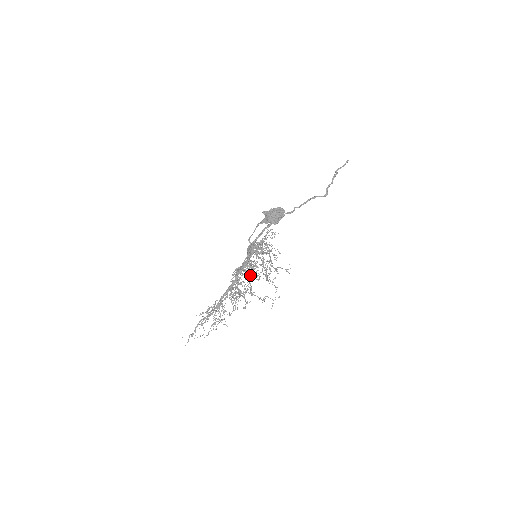
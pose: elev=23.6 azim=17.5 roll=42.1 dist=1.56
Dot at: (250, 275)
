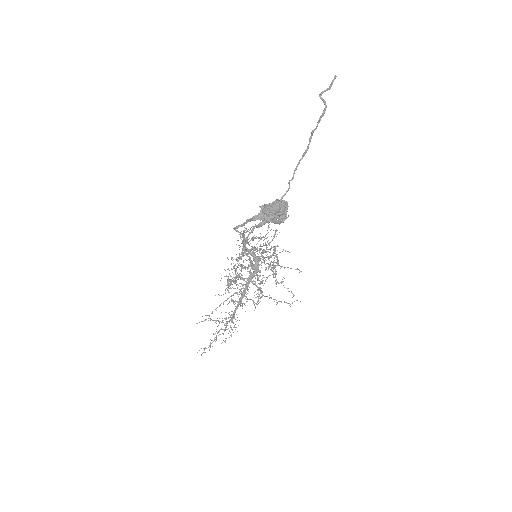
Dot at: (244, 267)
